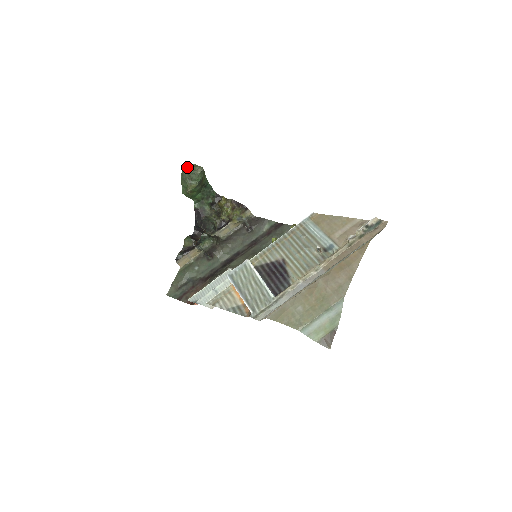
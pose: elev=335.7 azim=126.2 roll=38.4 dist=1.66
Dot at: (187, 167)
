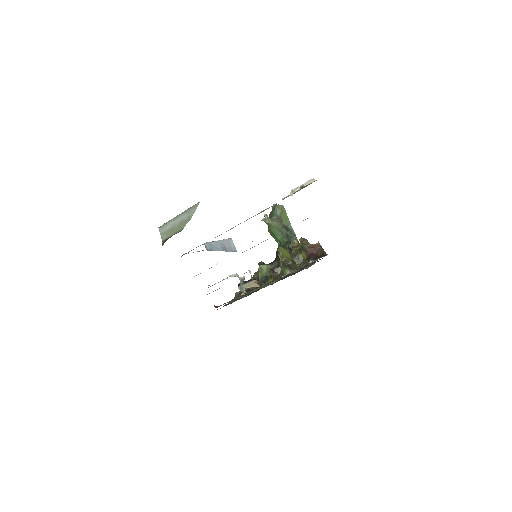
Dot at: occluded
